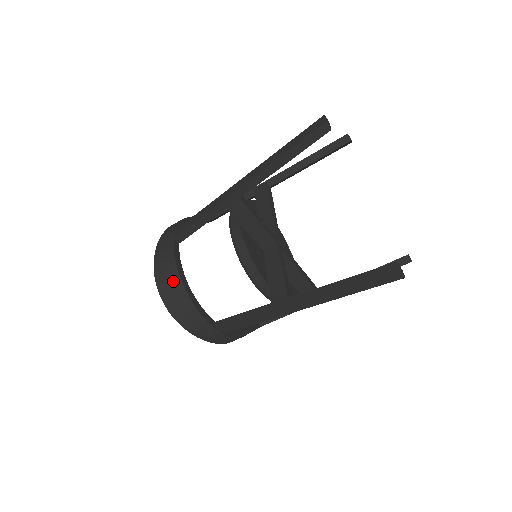
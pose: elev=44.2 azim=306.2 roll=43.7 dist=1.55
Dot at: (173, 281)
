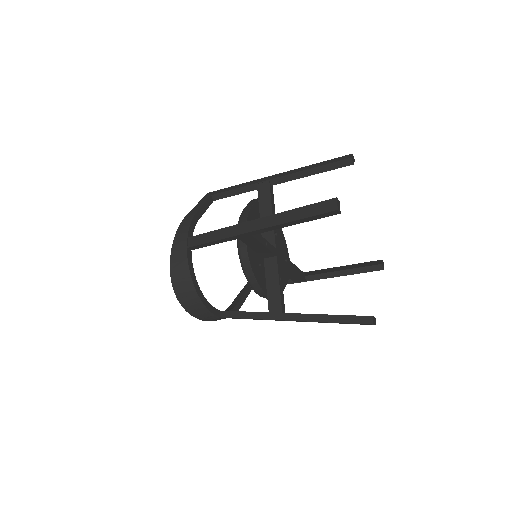
Dot at: (188, 288)
